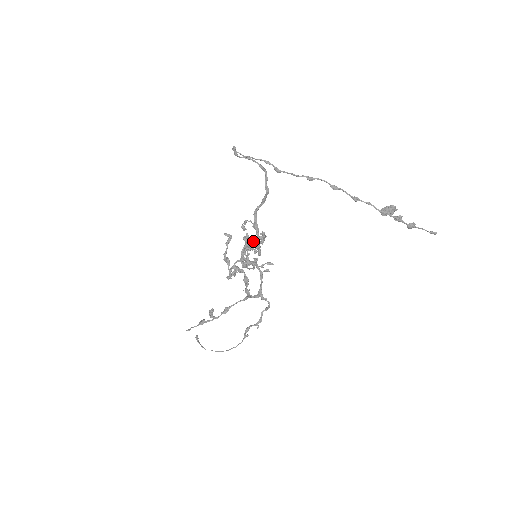
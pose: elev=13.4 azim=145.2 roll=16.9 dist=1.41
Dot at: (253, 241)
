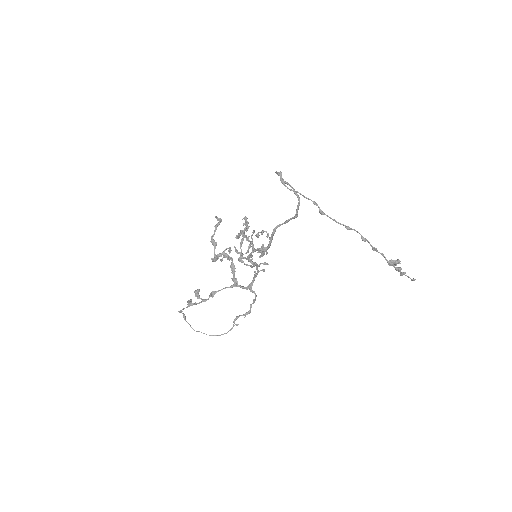
Dot at: (263, 248)
